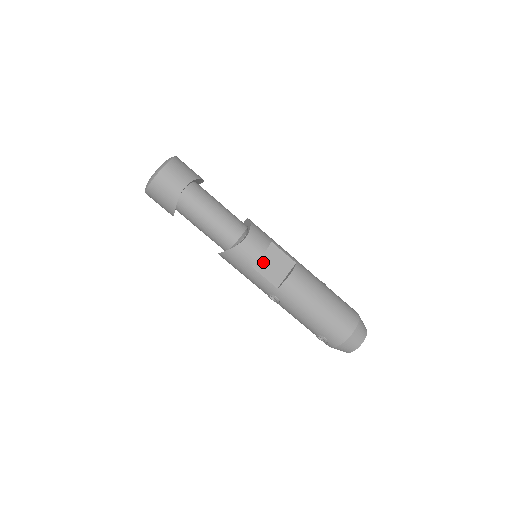
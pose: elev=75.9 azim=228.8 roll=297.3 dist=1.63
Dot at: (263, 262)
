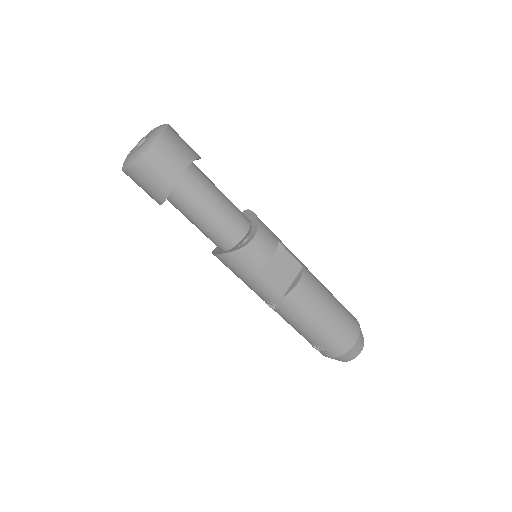
Dot at: (269, 267)
